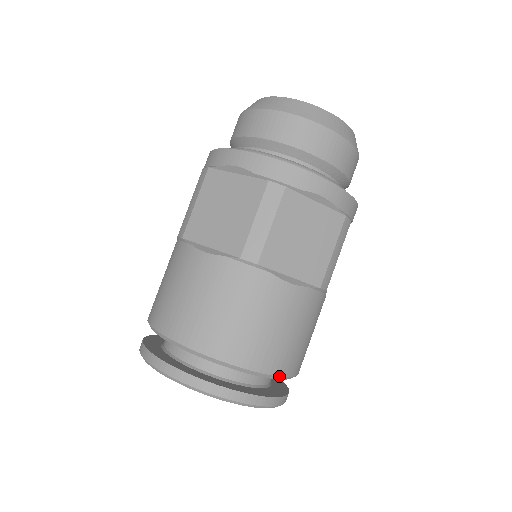
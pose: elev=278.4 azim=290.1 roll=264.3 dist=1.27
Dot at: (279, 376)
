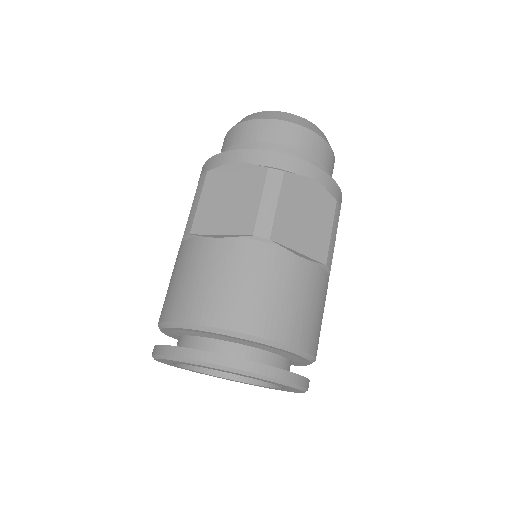
Dot at: (303, 351)
